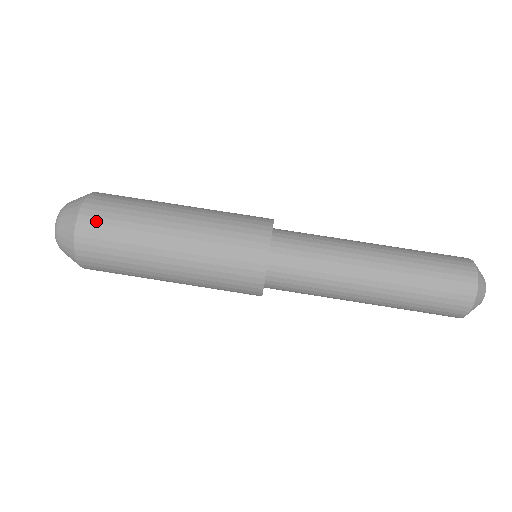
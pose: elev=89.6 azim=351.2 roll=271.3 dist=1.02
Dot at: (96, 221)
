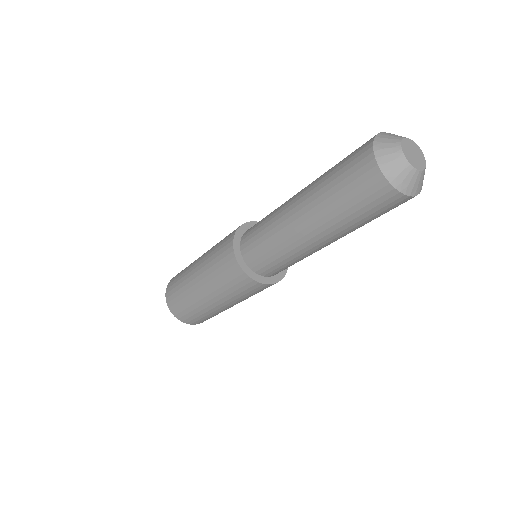
Dot at: (171, 288)
